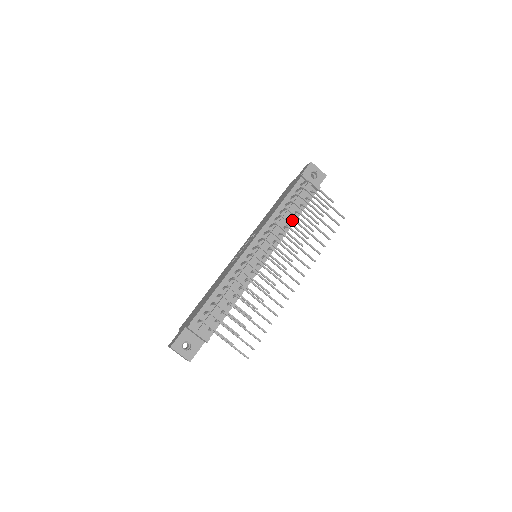
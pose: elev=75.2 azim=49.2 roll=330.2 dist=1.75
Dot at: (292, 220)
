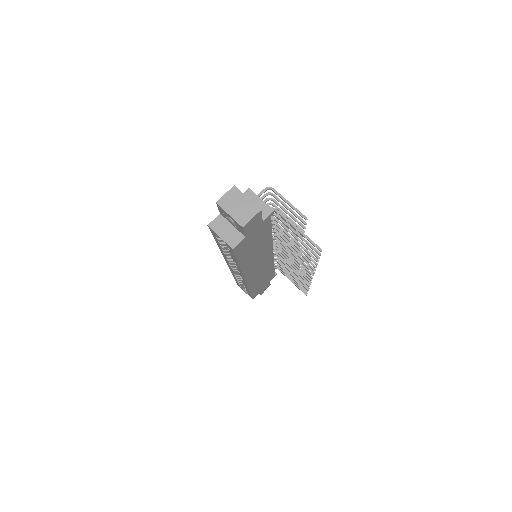
Dot at: occluded
